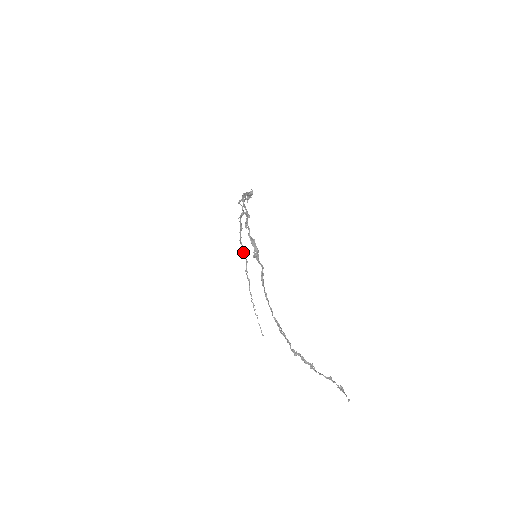
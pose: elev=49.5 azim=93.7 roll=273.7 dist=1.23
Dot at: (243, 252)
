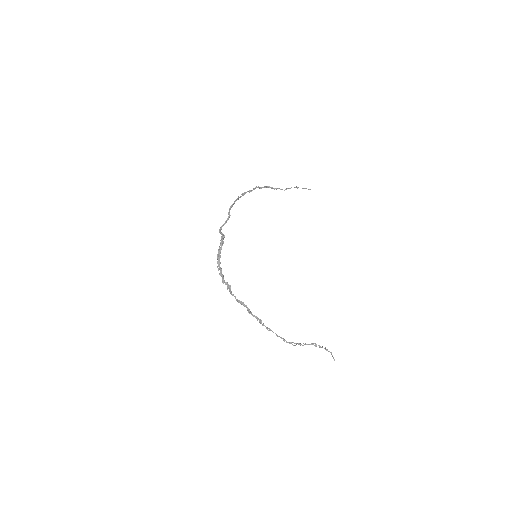
Dot at: (252, 190)
